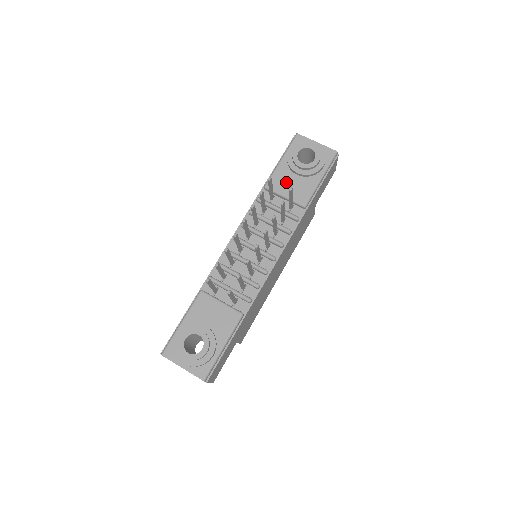
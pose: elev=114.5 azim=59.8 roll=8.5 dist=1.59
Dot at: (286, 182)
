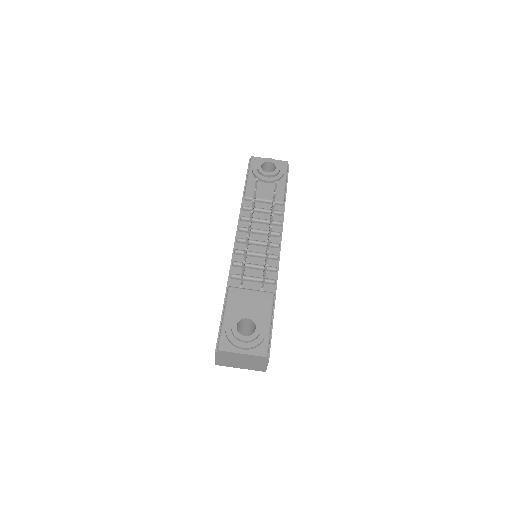
Dot at: (260, 190)
